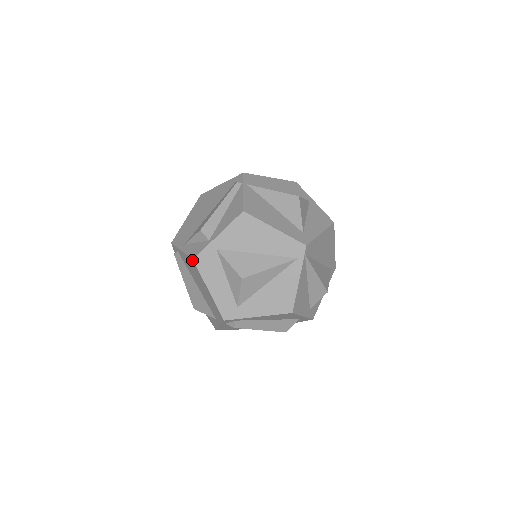
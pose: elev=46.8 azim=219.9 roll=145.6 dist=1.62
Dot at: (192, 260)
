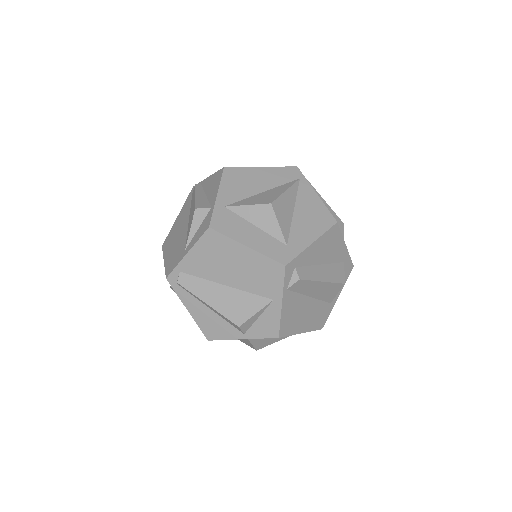
Dot at: (208, 231)
